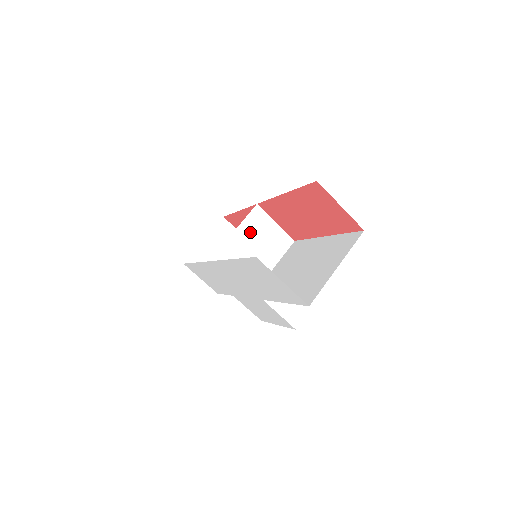
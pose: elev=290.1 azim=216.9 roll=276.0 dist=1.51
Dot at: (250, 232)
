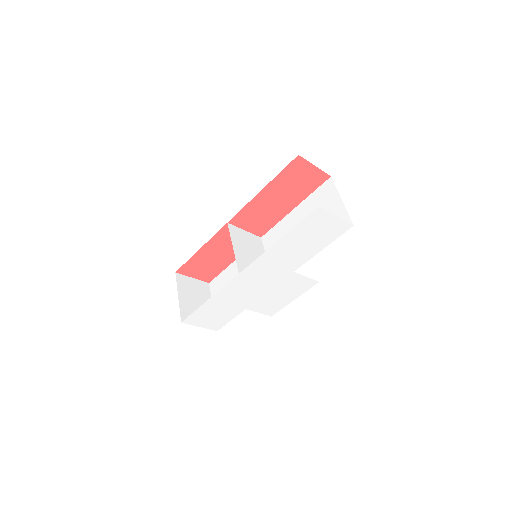
Dot at: (239, 243)
